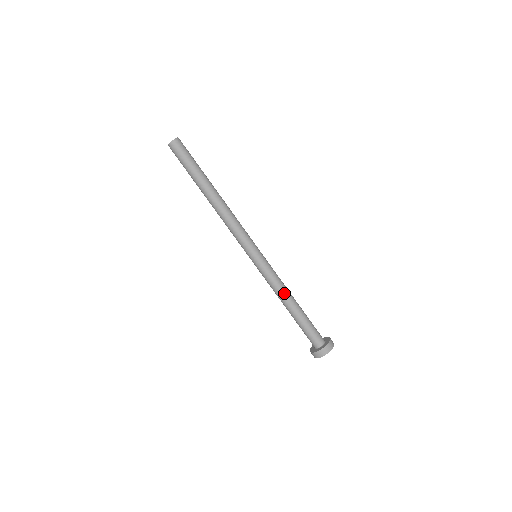
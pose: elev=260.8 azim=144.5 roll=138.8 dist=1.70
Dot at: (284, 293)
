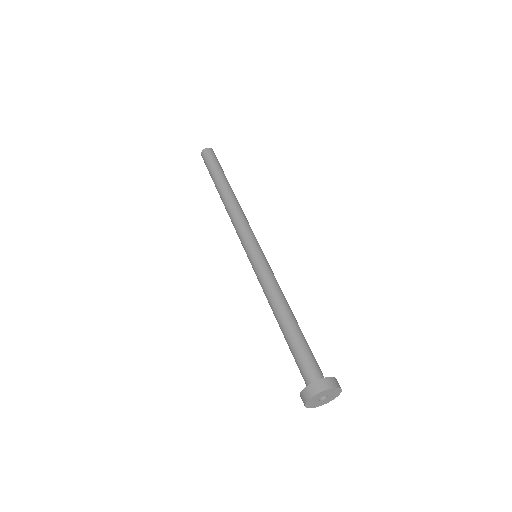
Dot at: (278, 298)
